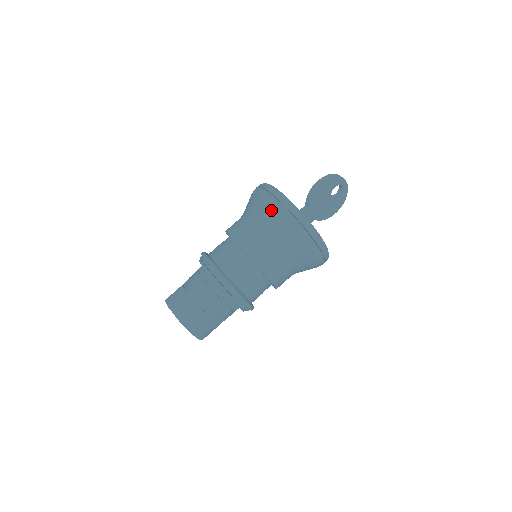
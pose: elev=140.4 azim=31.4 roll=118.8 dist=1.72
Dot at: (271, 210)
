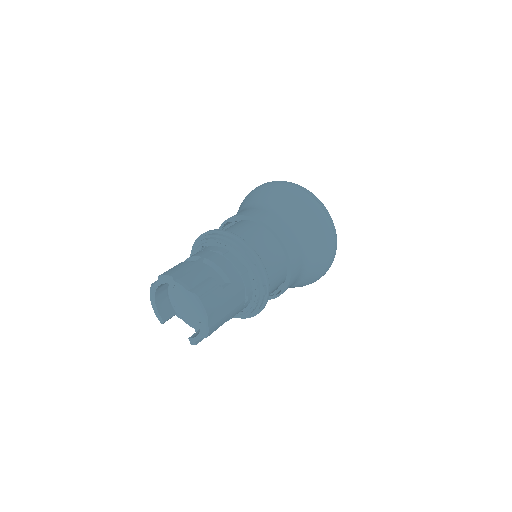
Dot at: (290, 192)
